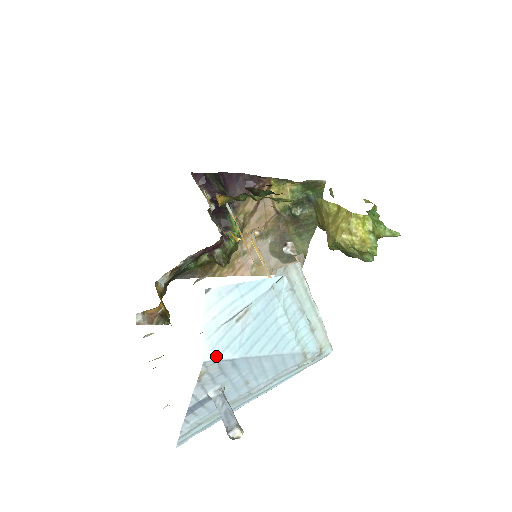
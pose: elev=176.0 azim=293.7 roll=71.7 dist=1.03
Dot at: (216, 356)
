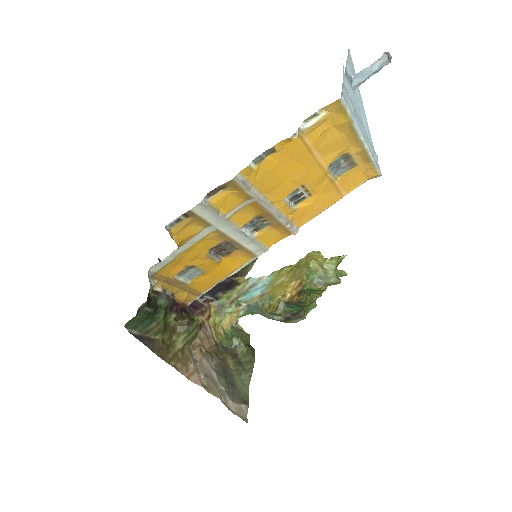
Dot at: (350, 57)
